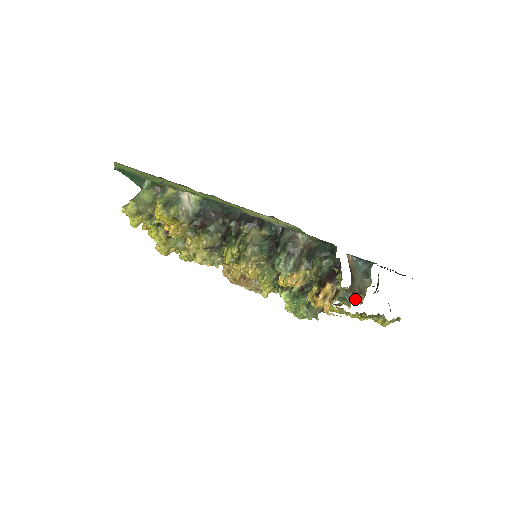
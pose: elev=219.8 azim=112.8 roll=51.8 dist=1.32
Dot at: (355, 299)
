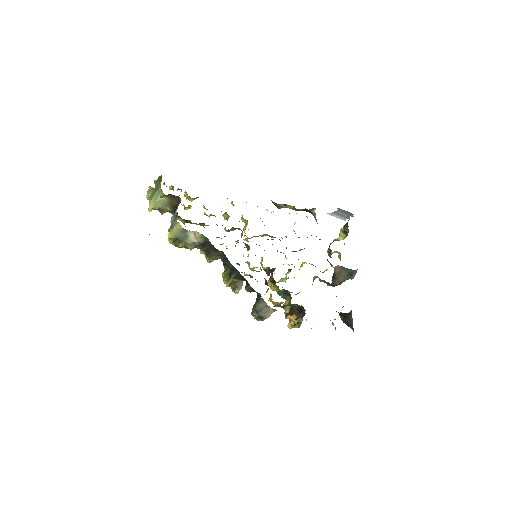
Dot at: (335, 285)
